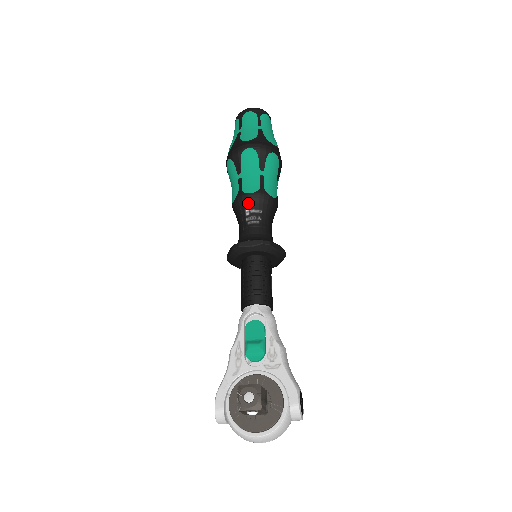
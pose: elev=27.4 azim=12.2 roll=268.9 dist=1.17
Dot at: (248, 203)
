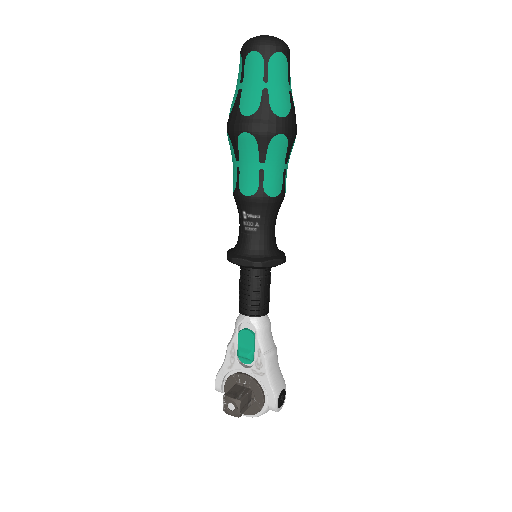
Dot at: (245, 206)
